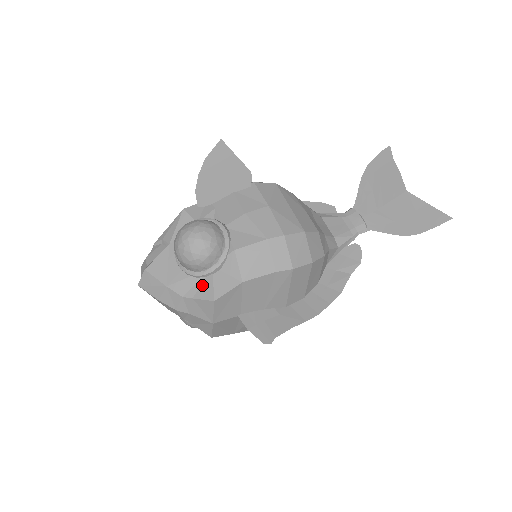
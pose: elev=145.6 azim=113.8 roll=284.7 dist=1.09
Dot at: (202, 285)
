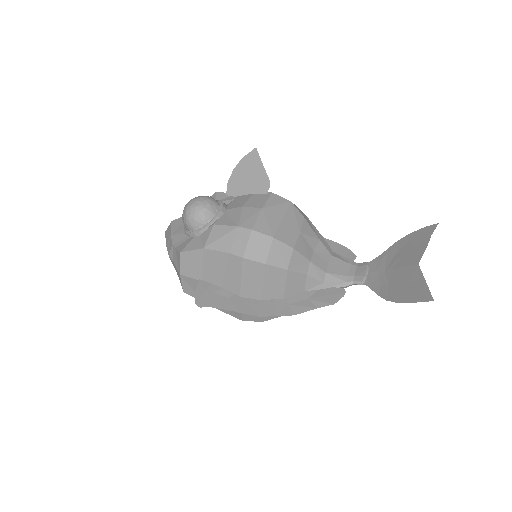
Dot at: (185, 241)
